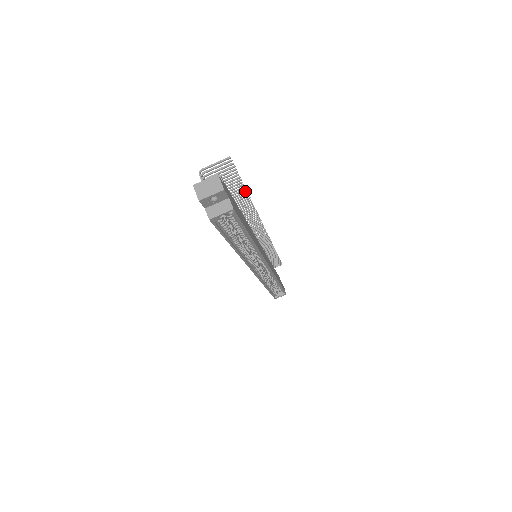
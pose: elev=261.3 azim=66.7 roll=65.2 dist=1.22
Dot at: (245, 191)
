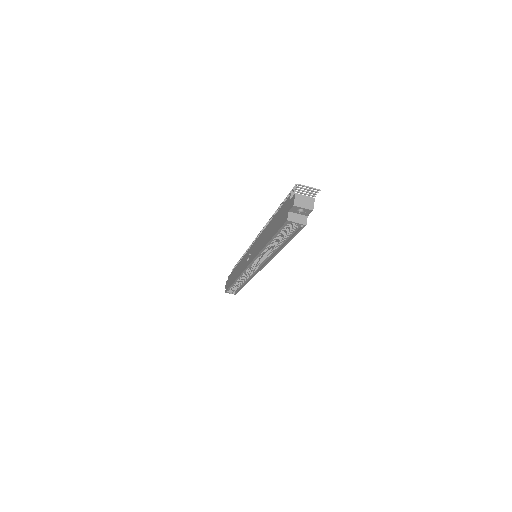
Dot at: occluded
